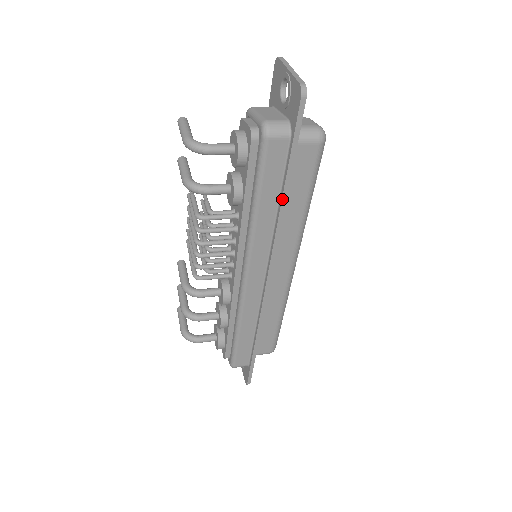
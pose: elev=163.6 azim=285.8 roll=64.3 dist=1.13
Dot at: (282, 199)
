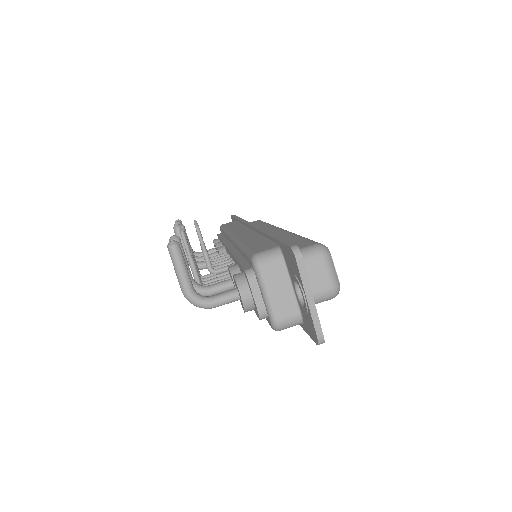
Dot at: occluded
